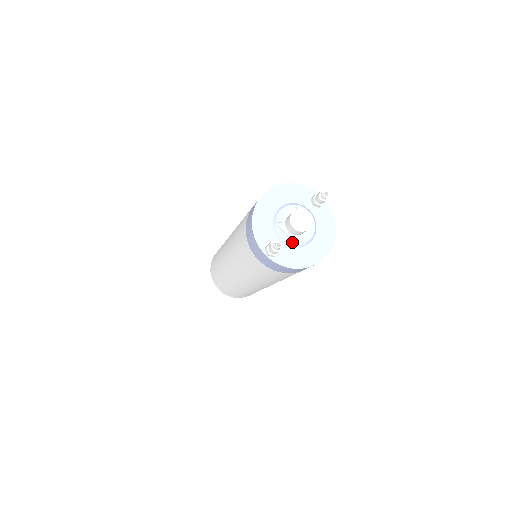
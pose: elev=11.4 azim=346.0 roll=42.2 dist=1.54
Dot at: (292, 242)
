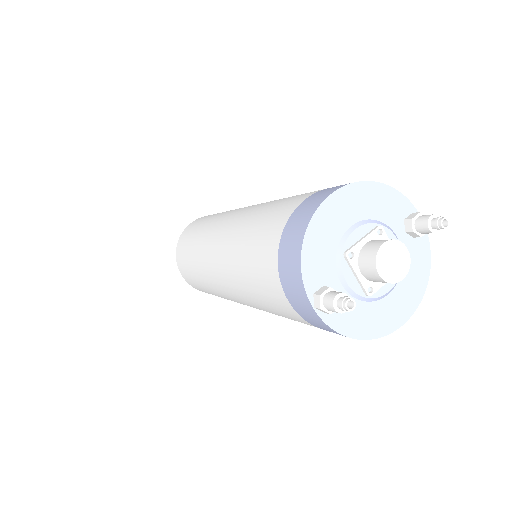
Dot at: (360, 291)
